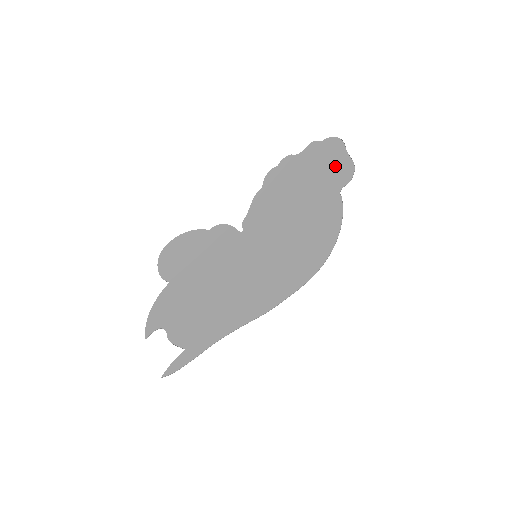
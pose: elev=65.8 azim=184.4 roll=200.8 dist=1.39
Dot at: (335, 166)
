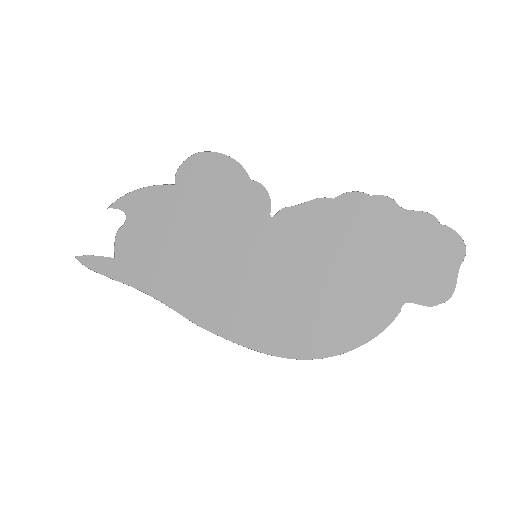
Dot at: (429, 268)
